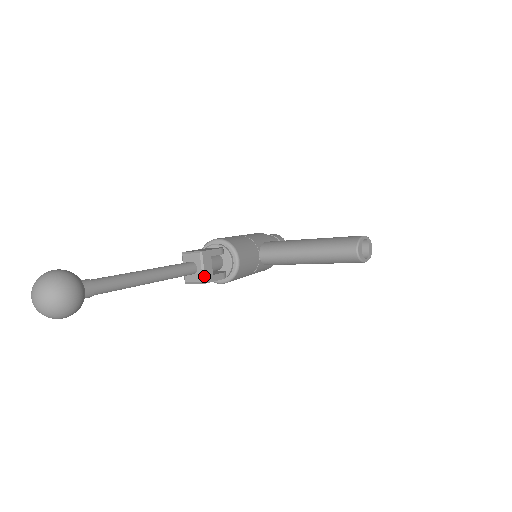
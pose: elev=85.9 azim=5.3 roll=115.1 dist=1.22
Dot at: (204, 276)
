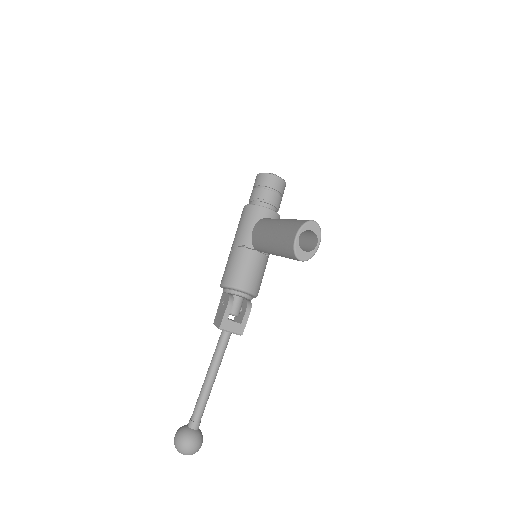
Dot at: (237, 334)
